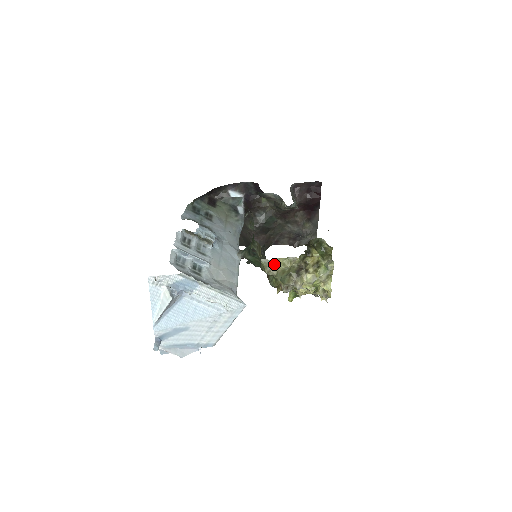
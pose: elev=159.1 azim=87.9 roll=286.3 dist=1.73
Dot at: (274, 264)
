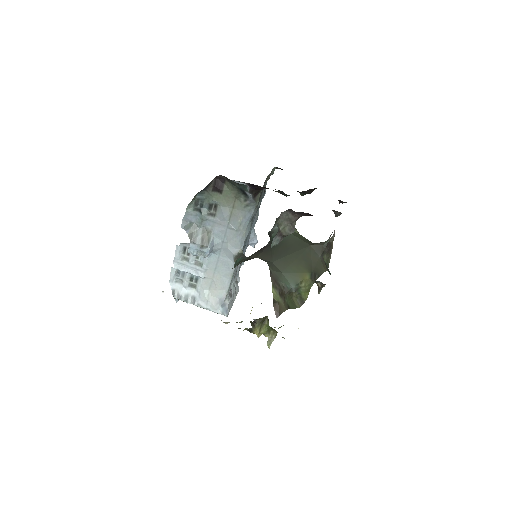
Dot at: (228, 322)
